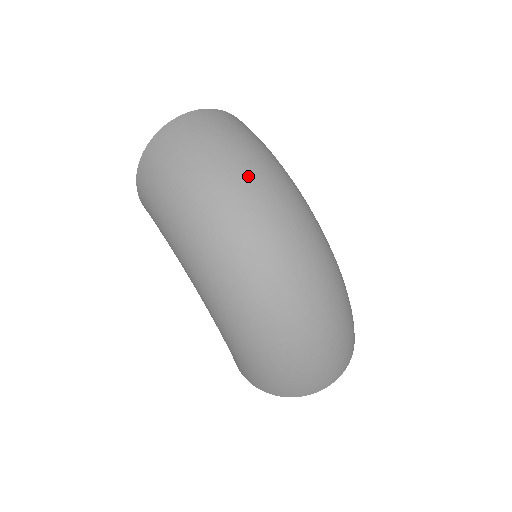
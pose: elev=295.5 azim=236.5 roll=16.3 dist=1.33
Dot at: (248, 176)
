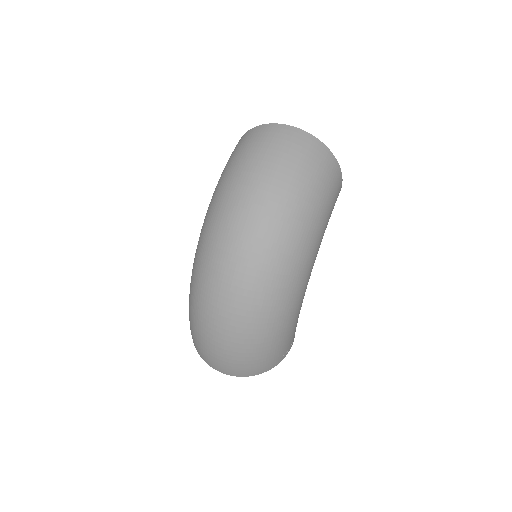
Dot at: (270, 203)
